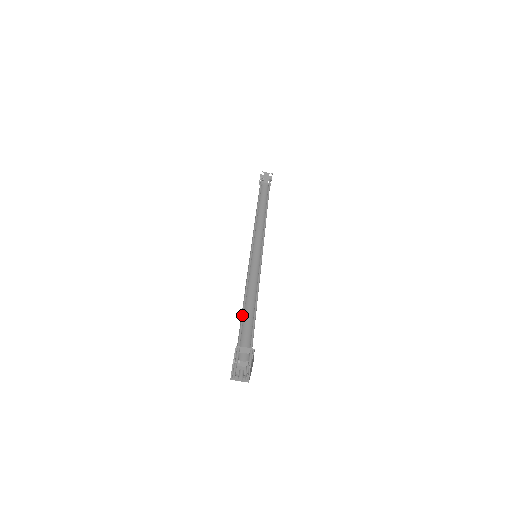
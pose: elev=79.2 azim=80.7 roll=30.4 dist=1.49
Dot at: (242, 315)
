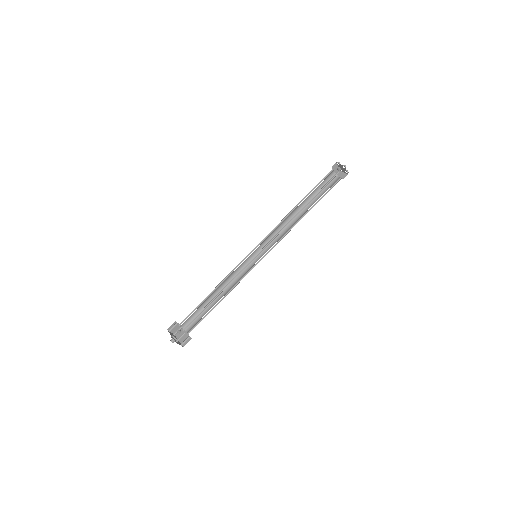
Dot at: (206, 306)
